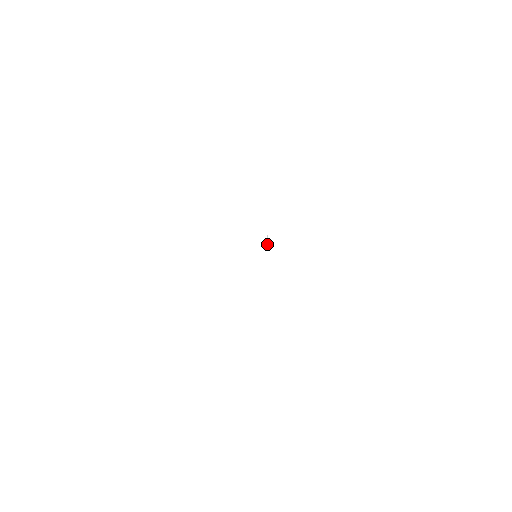
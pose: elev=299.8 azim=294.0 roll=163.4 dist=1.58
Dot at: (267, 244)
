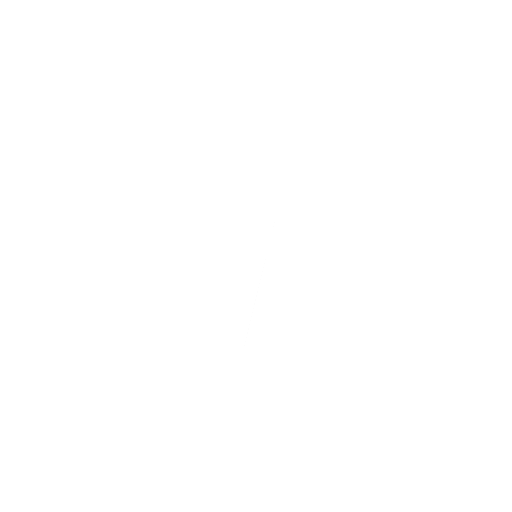
Dot at: (254, 303)
